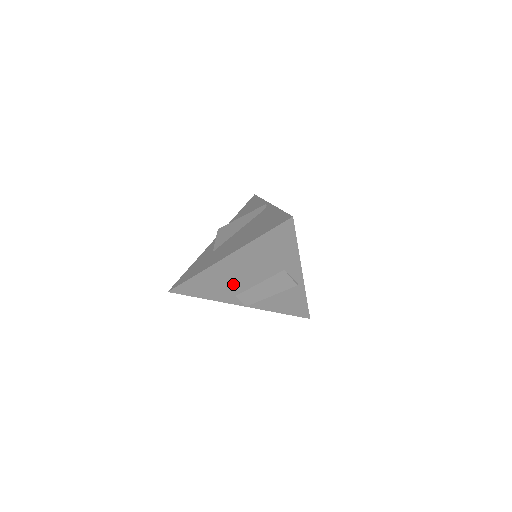
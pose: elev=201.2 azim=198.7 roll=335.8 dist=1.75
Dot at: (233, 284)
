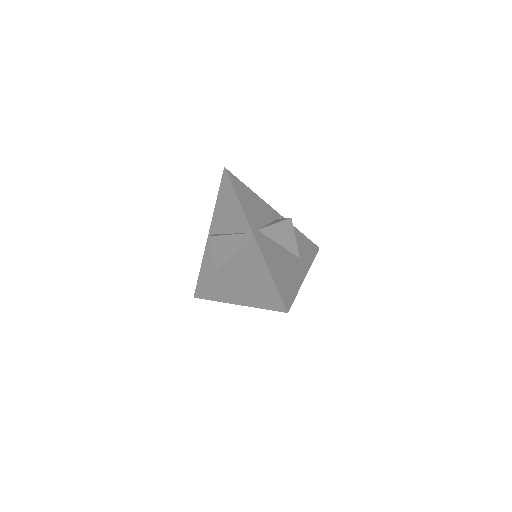
Dot at: occluded
